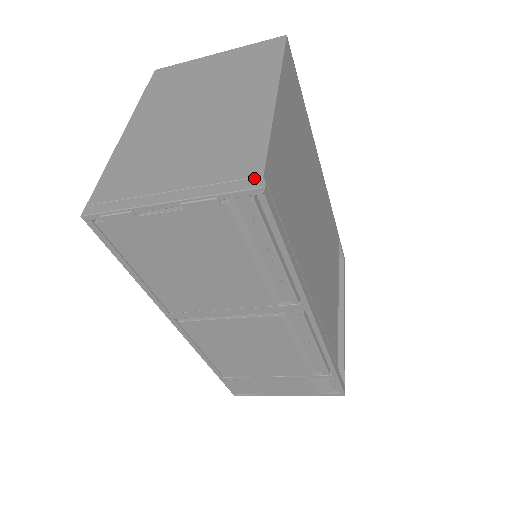
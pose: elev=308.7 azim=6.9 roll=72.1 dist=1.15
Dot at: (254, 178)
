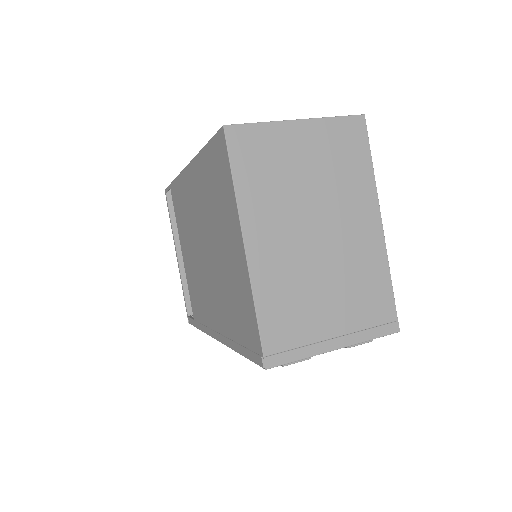
Dot at: (393, 323)
